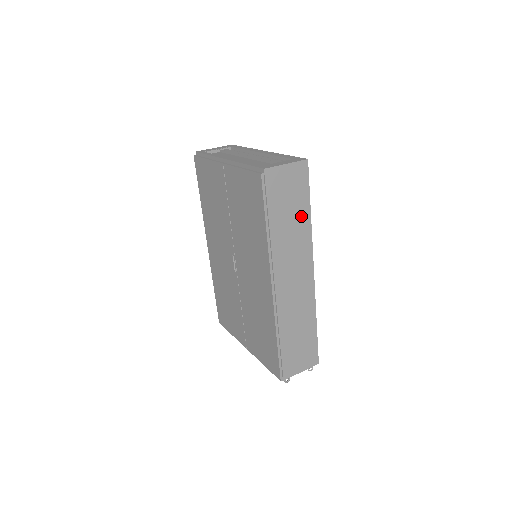
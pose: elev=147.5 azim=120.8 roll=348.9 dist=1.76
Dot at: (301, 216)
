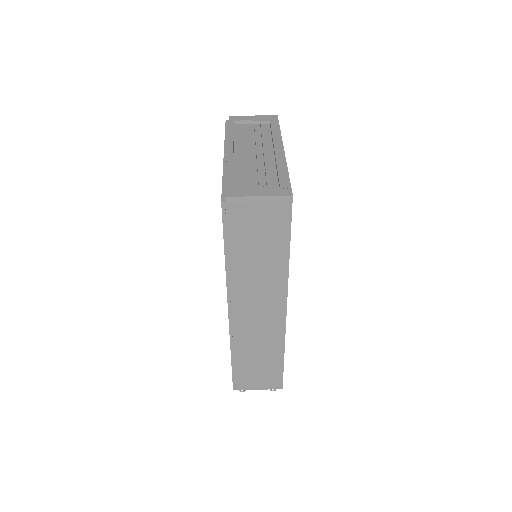
Dot at: (275, 254)
